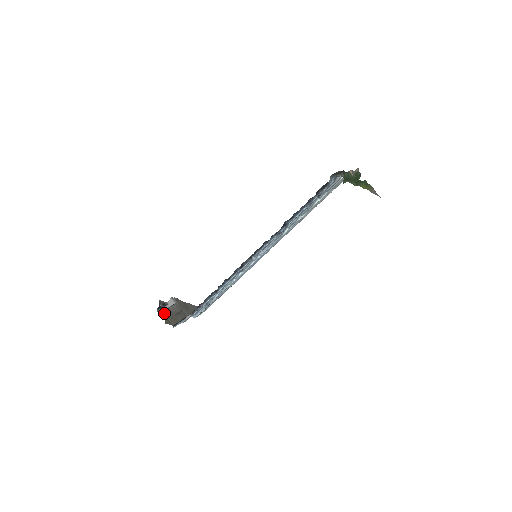
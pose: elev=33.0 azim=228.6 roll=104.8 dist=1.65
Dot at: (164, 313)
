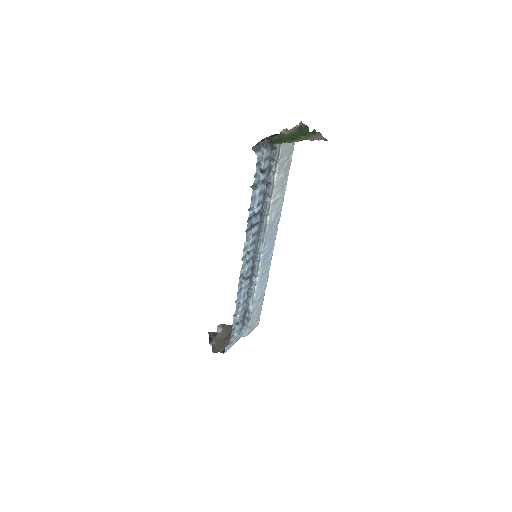
Dot at: (212, 343)
